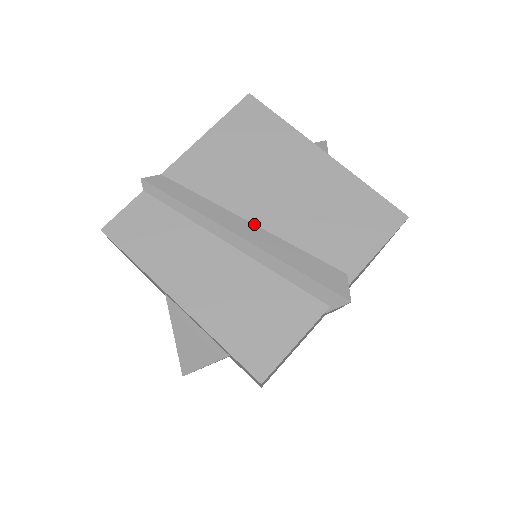
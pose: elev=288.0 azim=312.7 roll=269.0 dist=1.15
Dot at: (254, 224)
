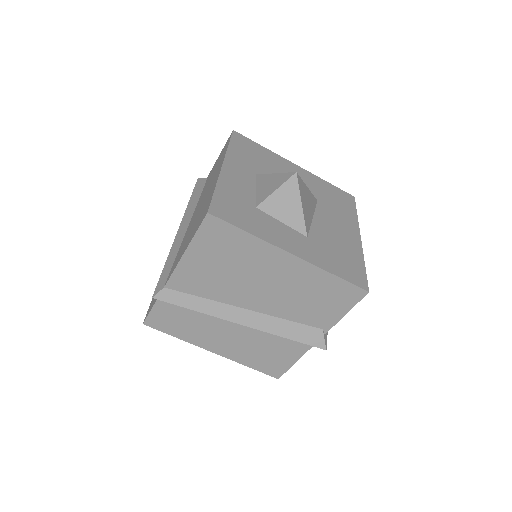
Dot at: (248, 310)
